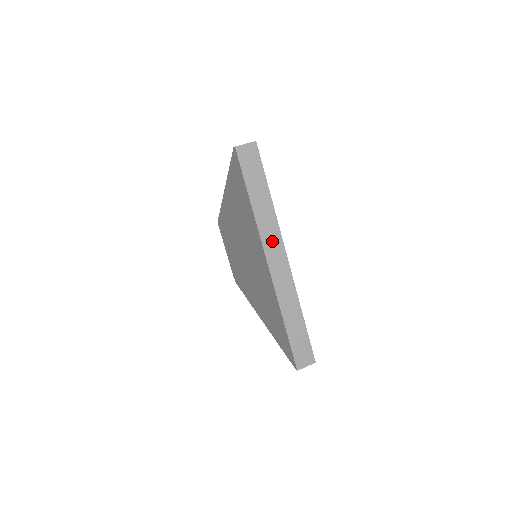
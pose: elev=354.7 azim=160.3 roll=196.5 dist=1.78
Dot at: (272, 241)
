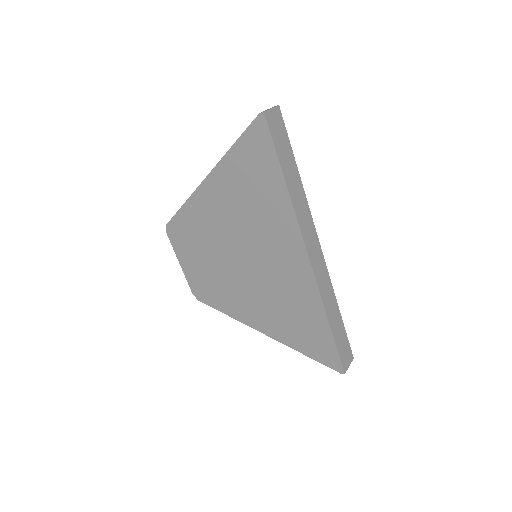
Dot at: (308, 229)
